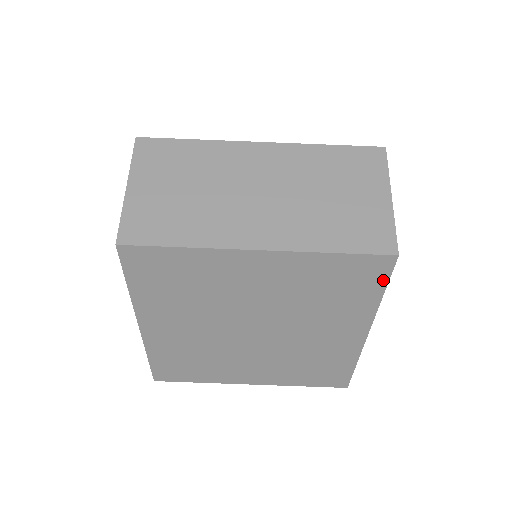
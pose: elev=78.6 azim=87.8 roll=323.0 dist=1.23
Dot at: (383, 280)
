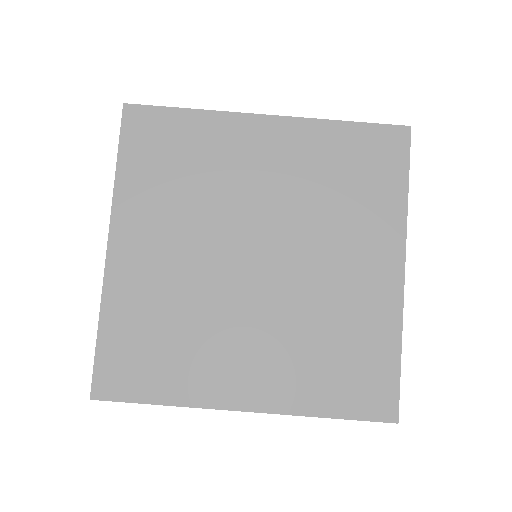
Dot at: (403, 164)
